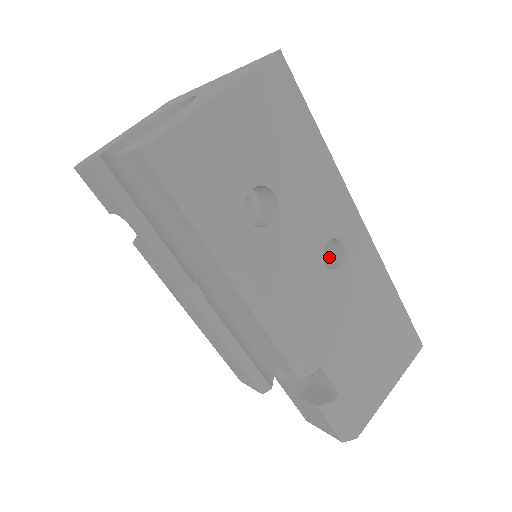
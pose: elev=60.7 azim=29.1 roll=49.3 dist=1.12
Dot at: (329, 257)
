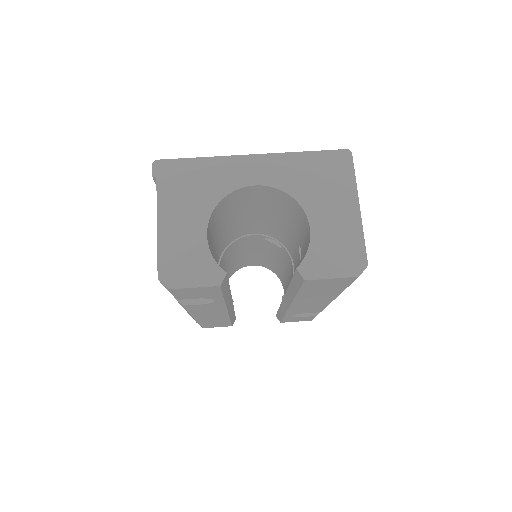
Dot at: occluded
